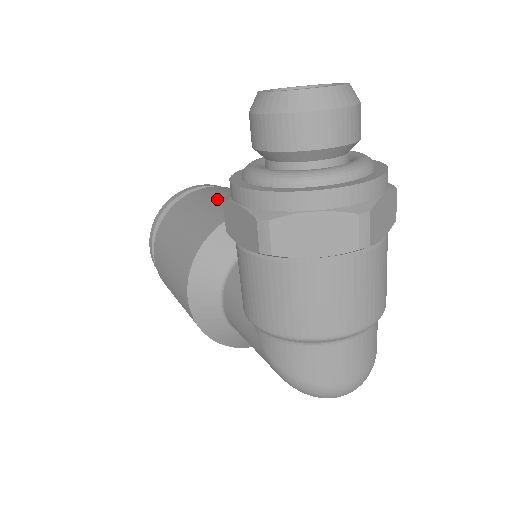
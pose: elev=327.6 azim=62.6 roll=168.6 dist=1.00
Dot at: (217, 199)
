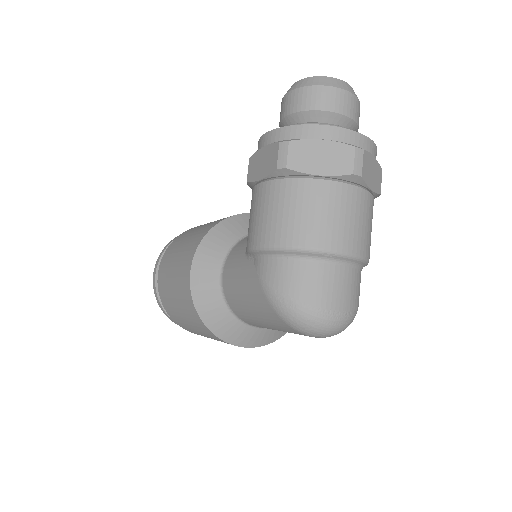
Dot at: occluded
